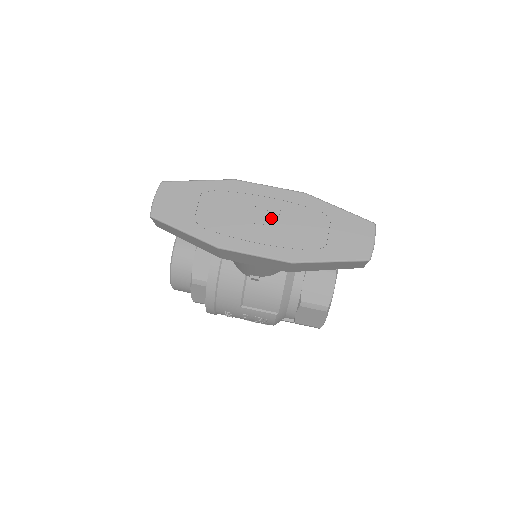
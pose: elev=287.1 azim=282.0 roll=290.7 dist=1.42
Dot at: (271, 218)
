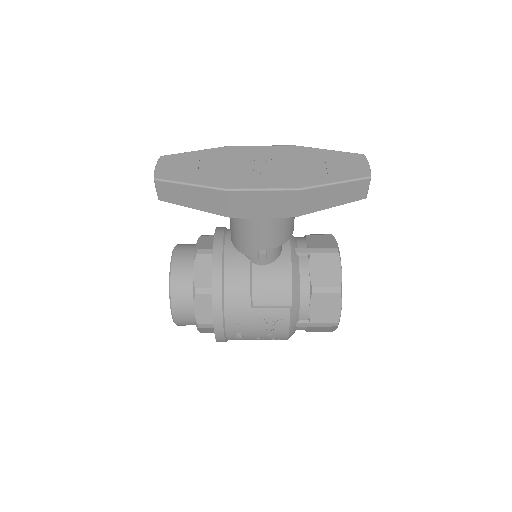
Dot at: (270, 164)
